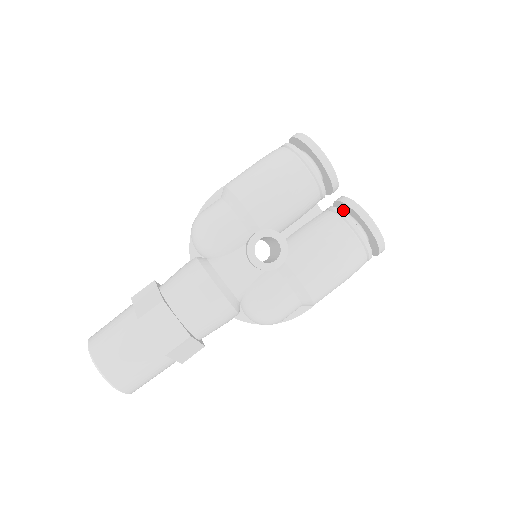
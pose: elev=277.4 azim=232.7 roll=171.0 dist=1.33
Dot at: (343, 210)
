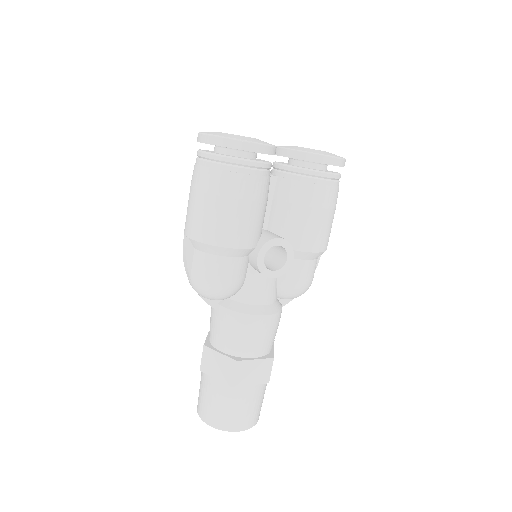
Dot at: occluded
